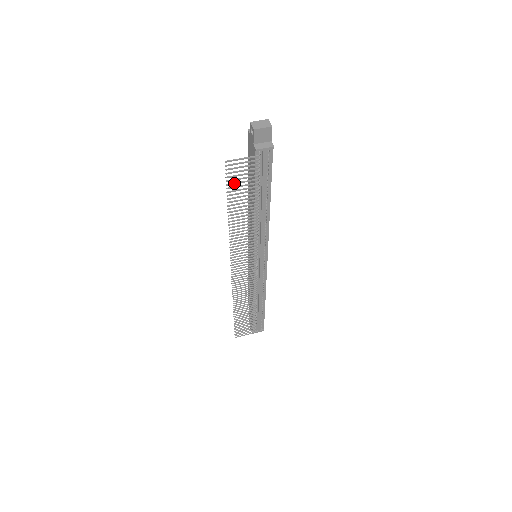
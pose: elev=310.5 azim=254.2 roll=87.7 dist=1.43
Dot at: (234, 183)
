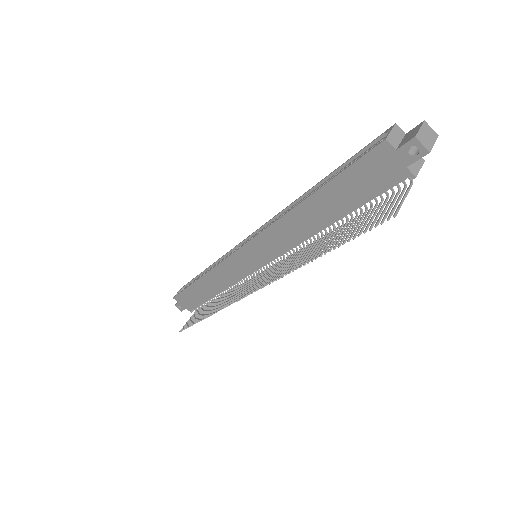
Dot at: (364, 227)
